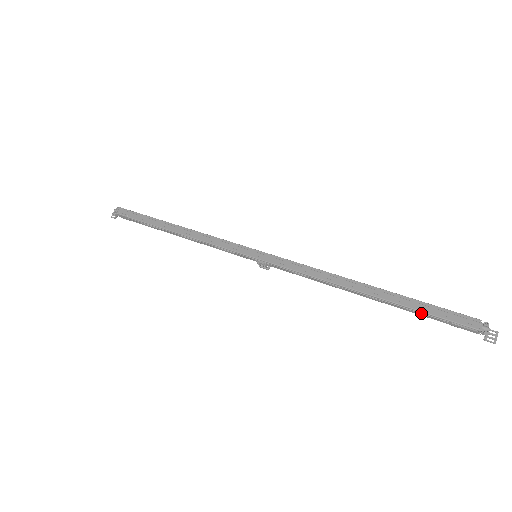
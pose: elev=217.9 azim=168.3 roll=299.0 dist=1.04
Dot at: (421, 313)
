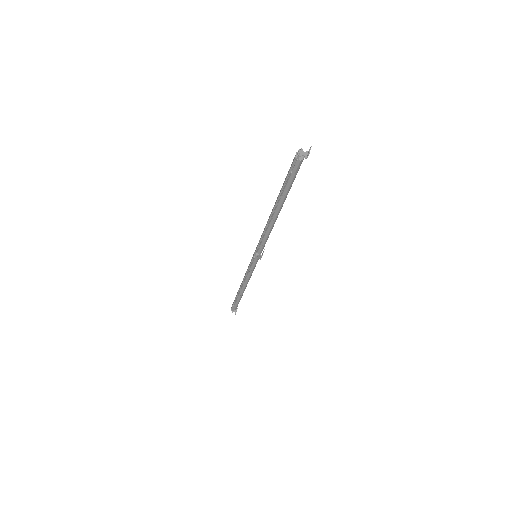
Dot at: (286, 186)
